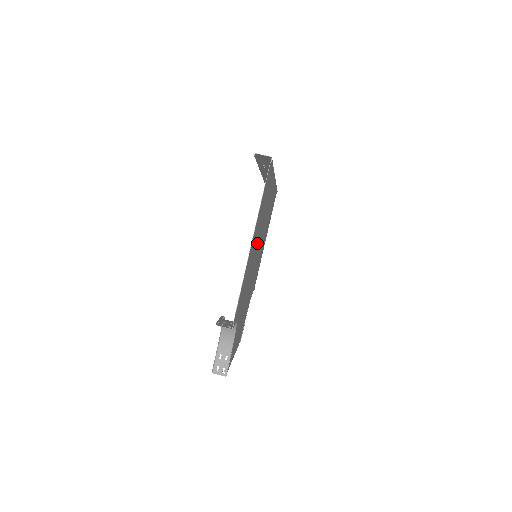
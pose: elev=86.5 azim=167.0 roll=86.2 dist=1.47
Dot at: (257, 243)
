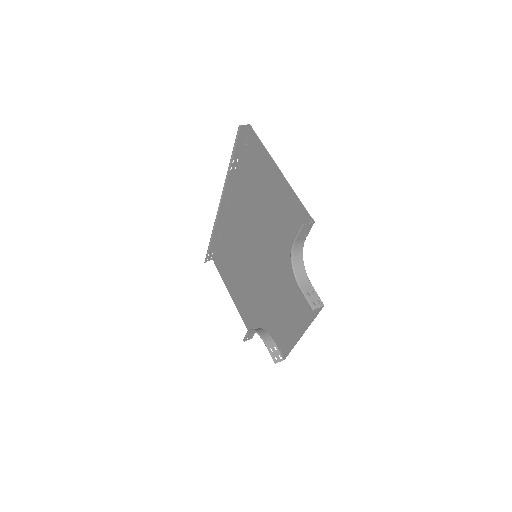
Dot at: (261, 220)
